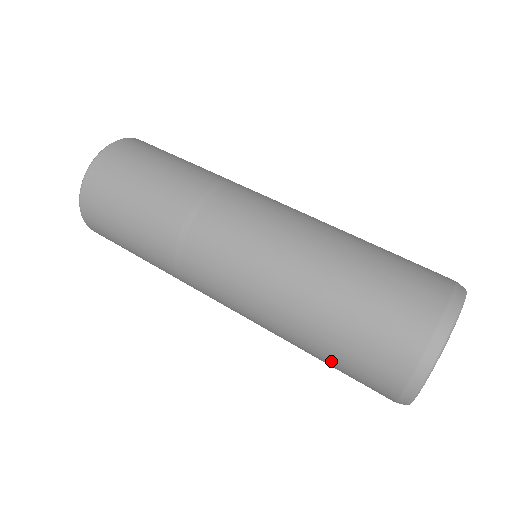
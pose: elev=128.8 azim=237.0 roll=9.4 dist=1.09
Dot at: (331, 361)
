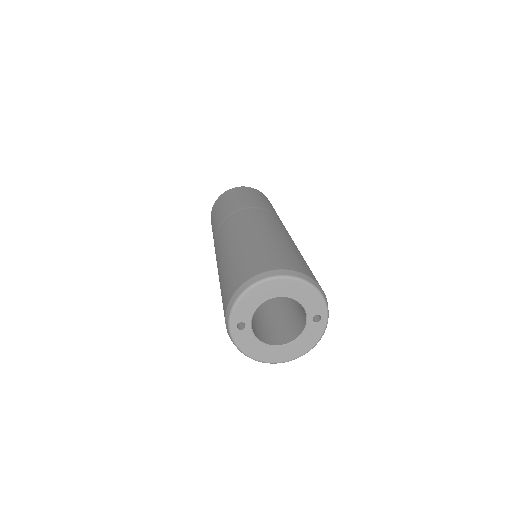
Dot at: occluded
